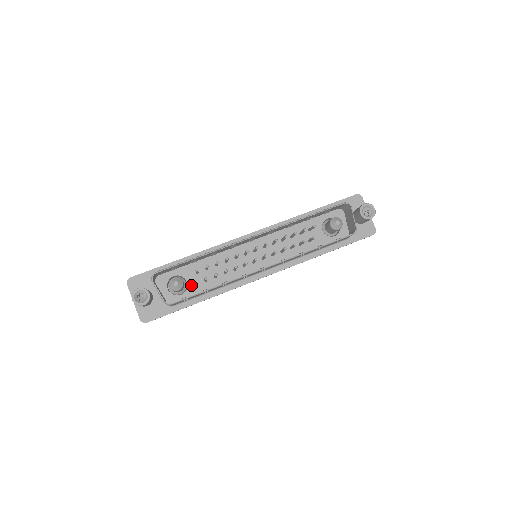
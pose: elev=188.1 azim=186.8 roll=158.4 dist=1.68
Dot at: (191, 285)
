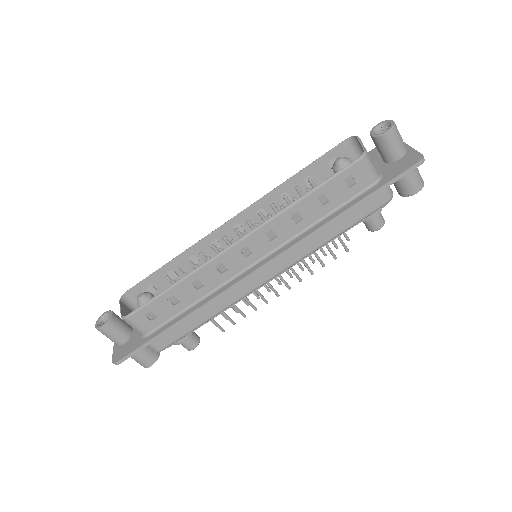
Dot at: occluded
